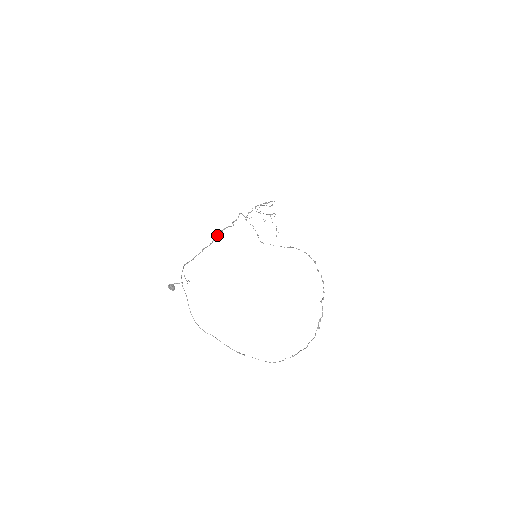
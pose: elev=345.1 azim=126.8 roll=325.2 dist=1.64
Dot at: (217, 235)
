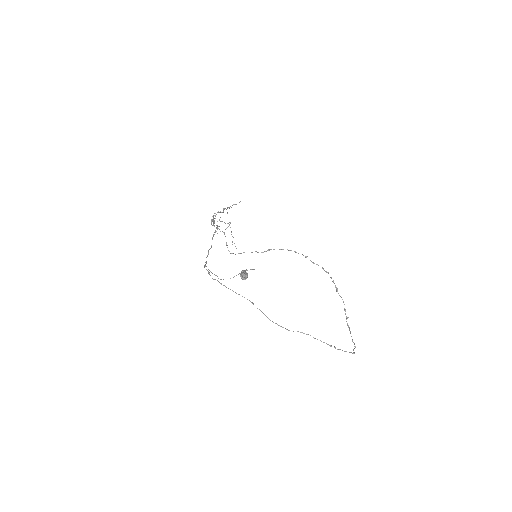
Dot at: (213, 235)
